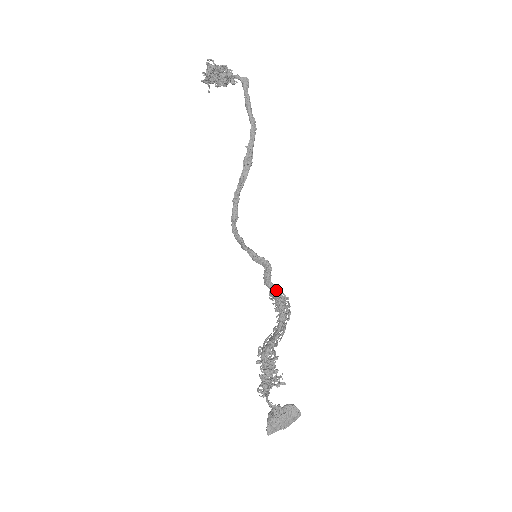
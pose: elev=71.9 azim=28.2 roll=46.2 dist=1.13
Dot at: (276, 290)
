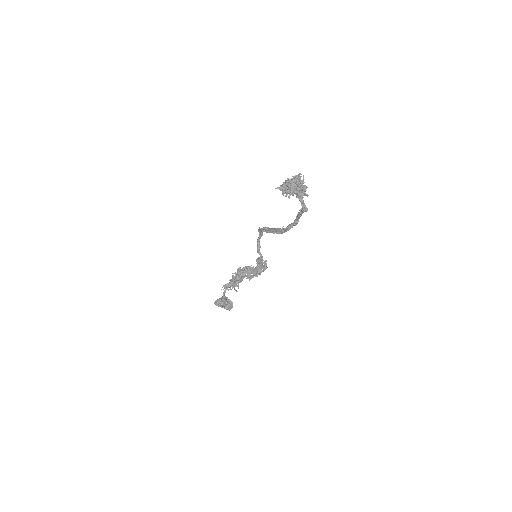
Dot at: (260, 266)
